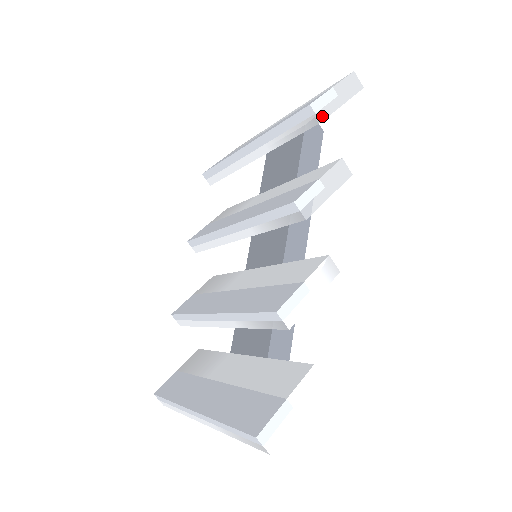
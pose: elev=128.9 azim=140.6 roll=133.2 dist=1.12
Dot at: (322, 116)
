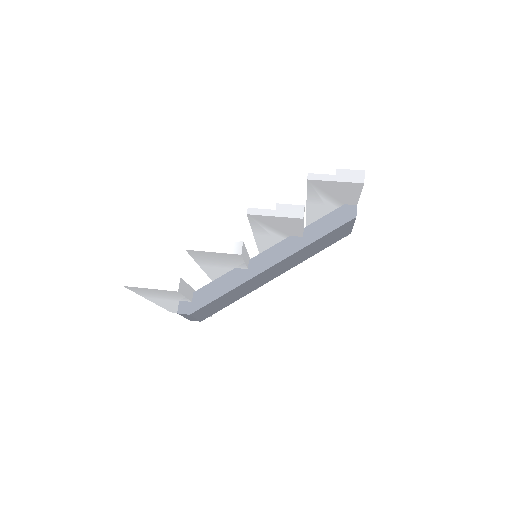
Dot at: (312, 177)
